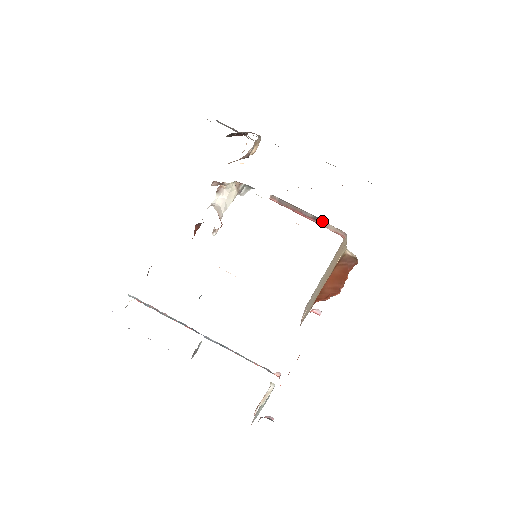
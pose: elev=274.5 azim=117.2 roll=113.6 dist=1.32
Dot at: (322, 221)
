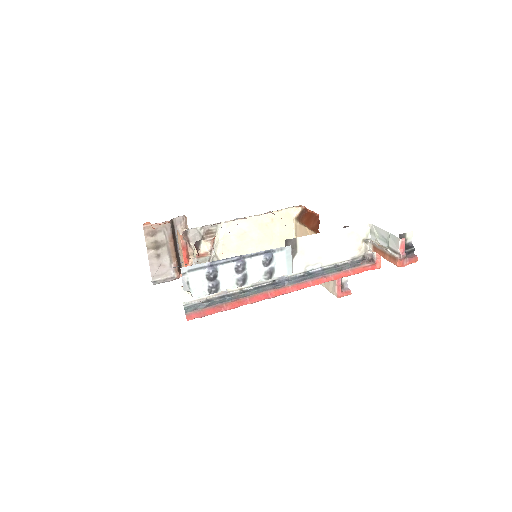
Dot at: occluded
